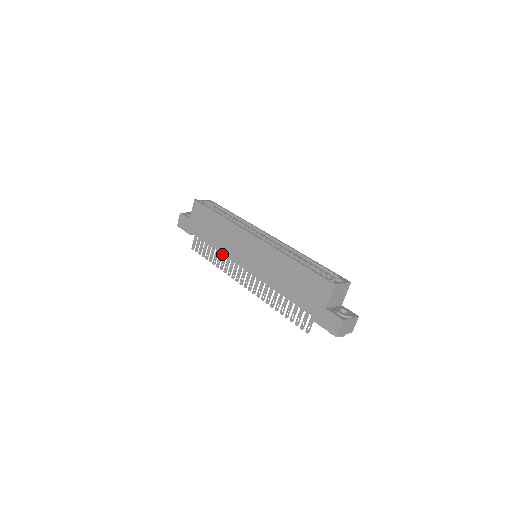
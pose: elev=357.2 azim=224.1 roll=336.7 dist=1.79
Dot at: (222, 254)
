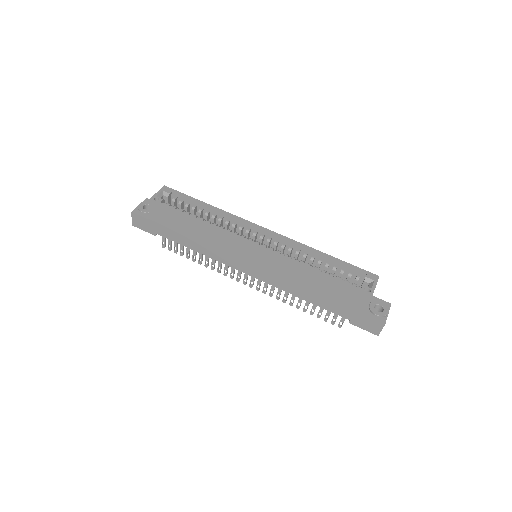
Dot at: occluded
